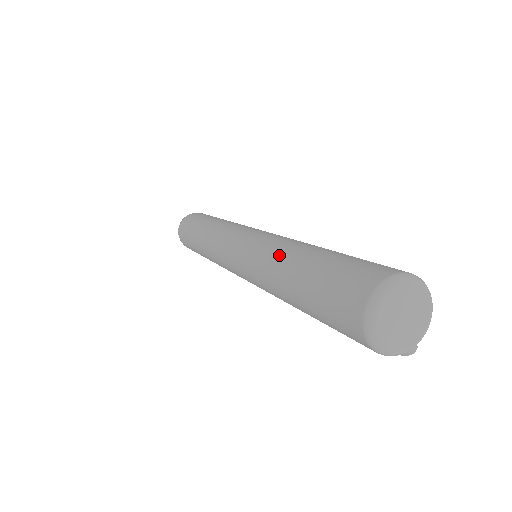
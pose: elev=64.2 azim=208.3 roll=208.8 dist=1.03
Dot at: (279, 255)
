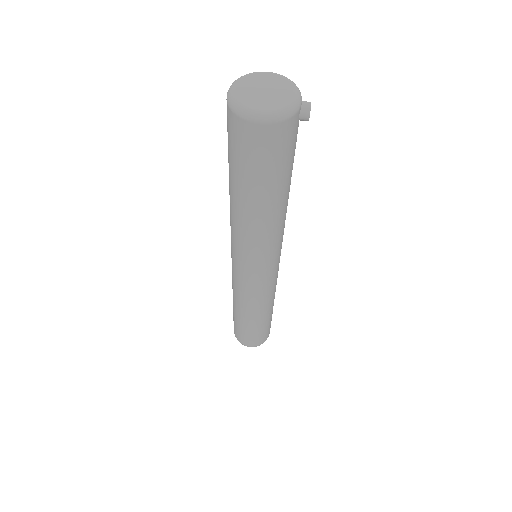
Dot at: (230, 208)
